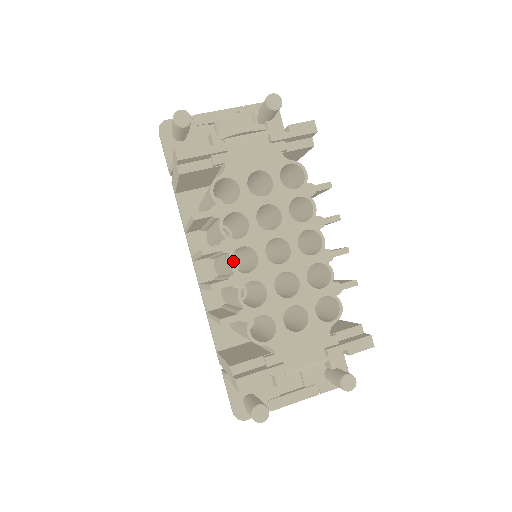
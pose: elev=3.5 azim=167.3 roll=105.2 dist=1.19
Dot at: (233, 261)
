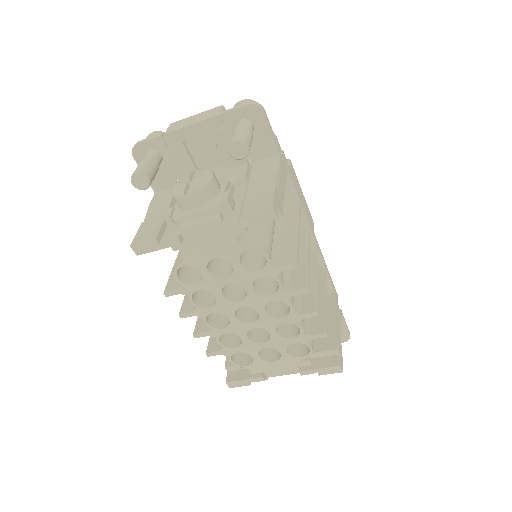
Dot at: occluded
